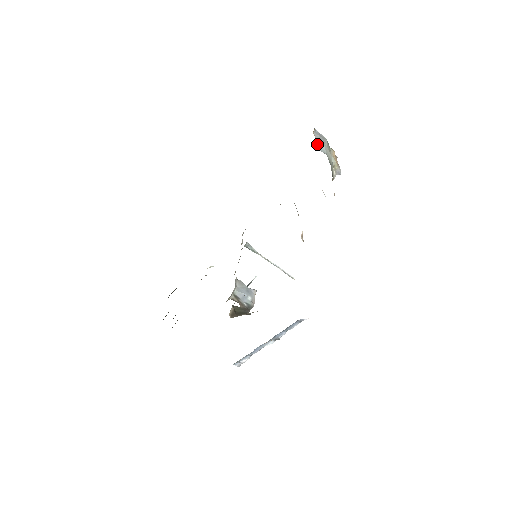
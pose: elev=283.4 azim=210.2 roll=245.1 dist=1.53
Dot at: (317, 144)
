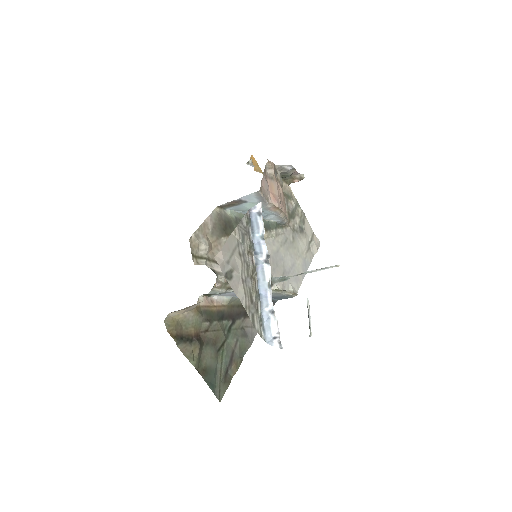
Dot at: occluded
